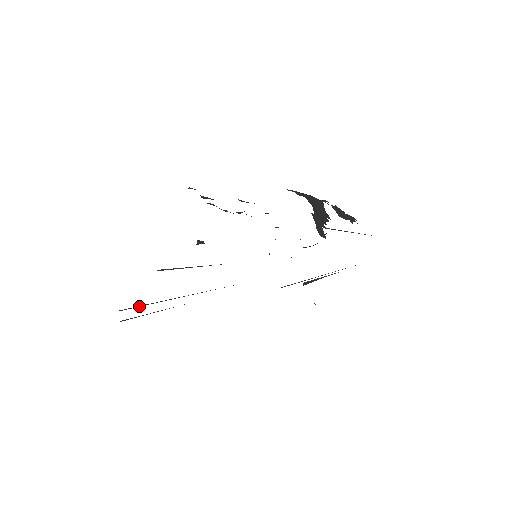
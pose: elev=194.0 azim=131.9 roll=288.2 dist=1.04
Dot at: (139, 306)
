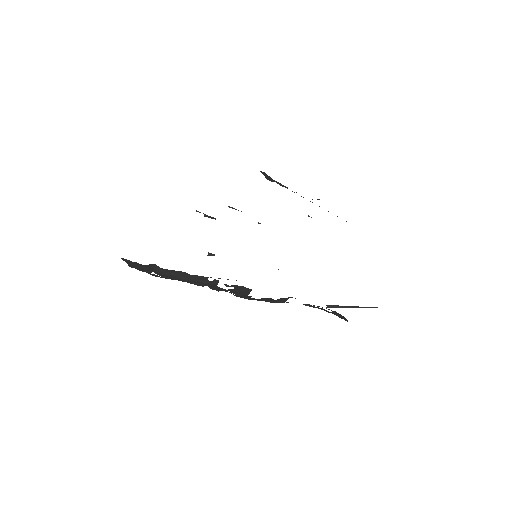
Dot at: occluded
